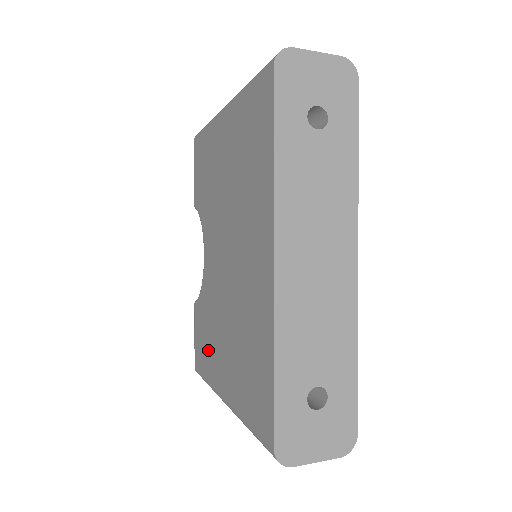
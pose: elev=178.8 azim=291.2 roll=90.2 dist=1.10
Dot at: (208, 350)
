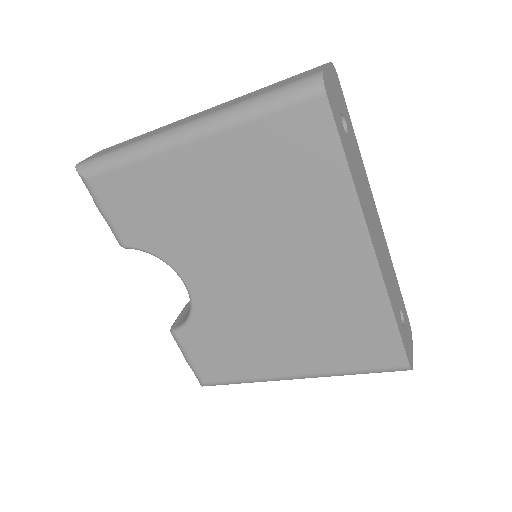
Dot at: (240, 358)
